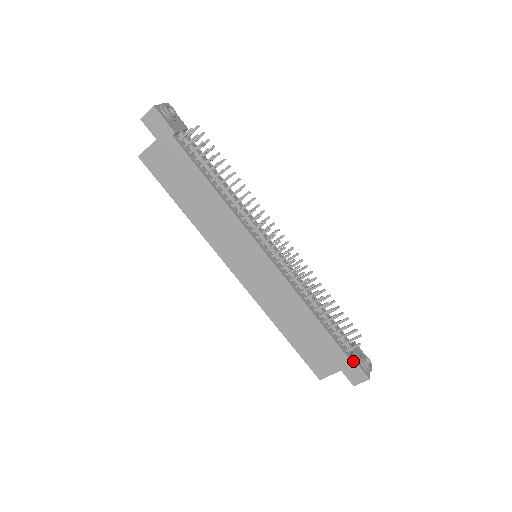
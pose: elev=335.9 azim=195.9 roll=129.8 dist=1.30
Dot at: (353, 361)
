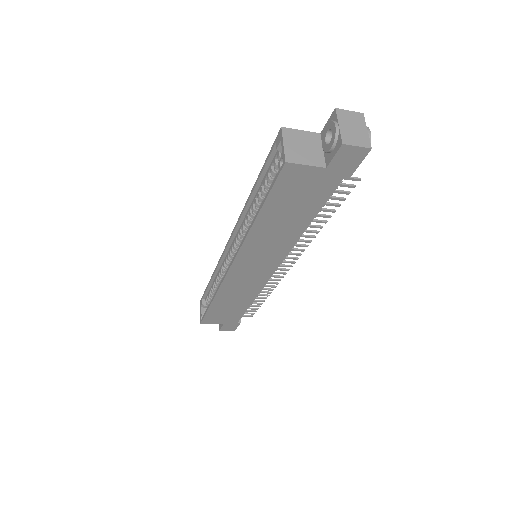
Dot at: (238, 324)
